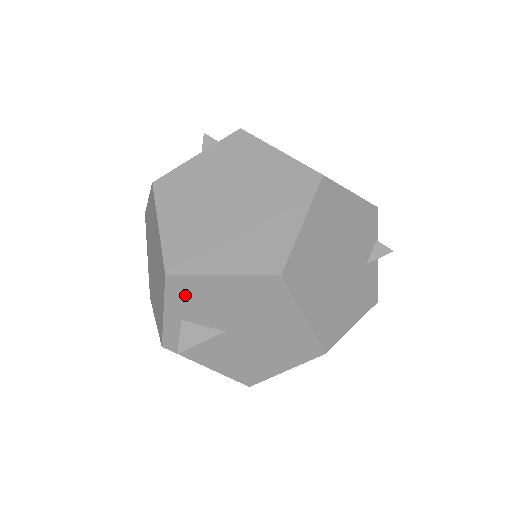
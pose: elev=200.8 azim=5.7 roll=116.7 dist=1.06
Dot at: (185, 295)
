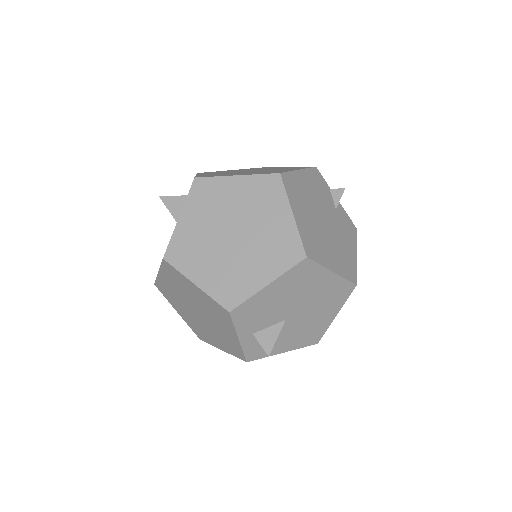
Dot at: (248, 316)
